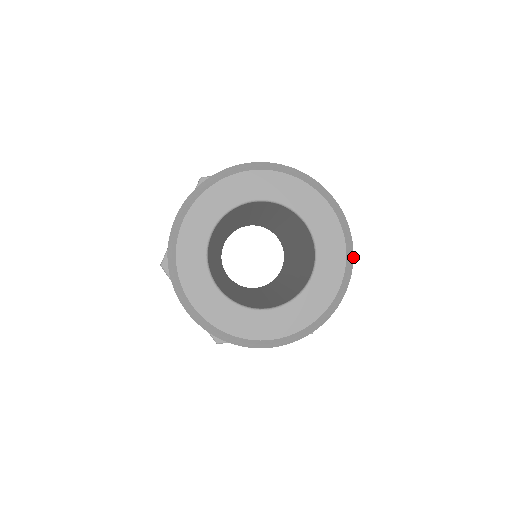
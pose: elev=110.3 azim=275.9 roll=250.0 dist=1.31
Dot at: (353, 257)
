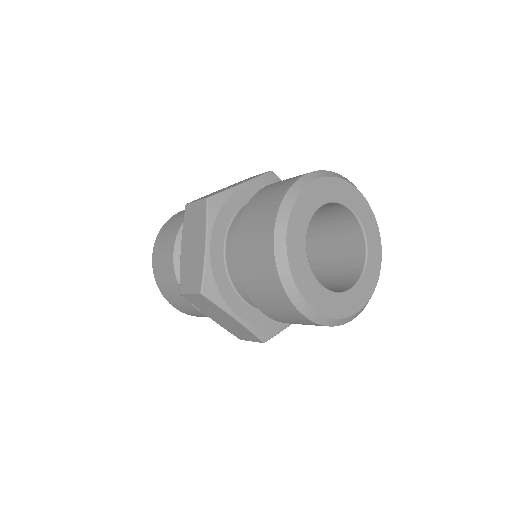
Dot at: occluded
